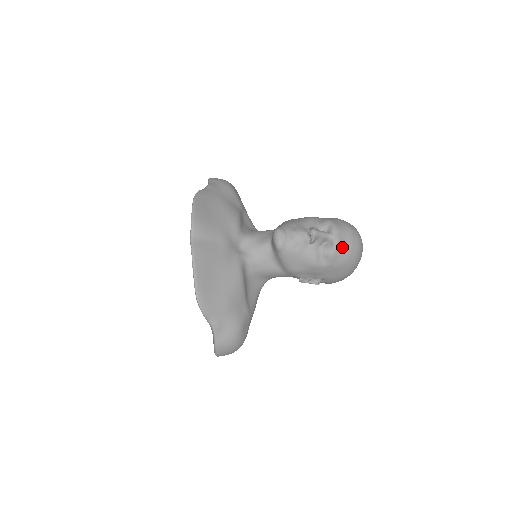
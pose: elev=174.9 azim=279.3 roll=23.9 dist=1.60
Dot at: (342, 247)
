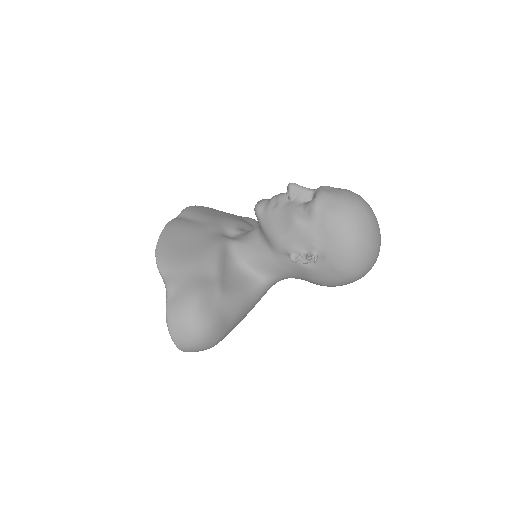
Dot at: (327, 196)
